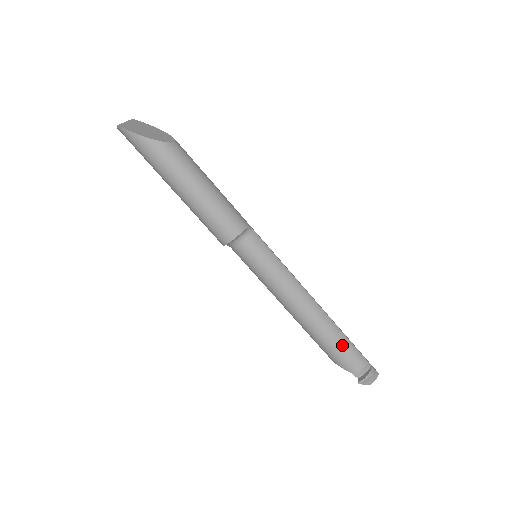
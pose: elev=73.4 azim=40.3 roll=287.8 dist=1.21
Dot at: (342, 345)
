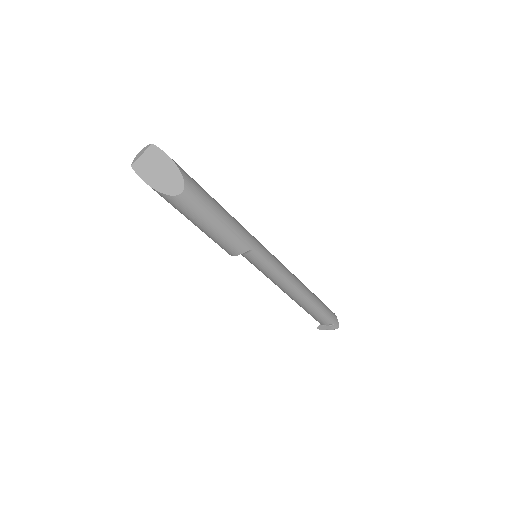
Dot at: (312, 313)
